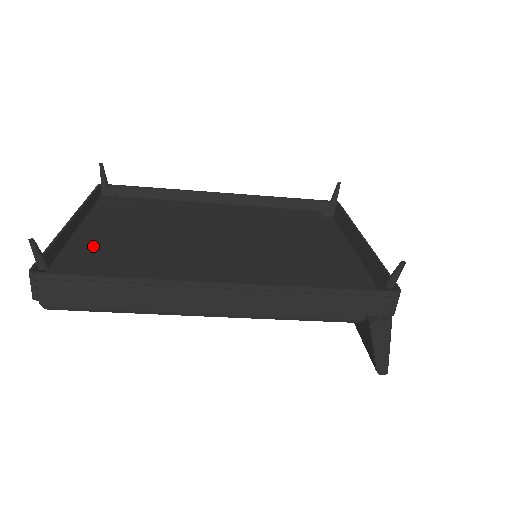
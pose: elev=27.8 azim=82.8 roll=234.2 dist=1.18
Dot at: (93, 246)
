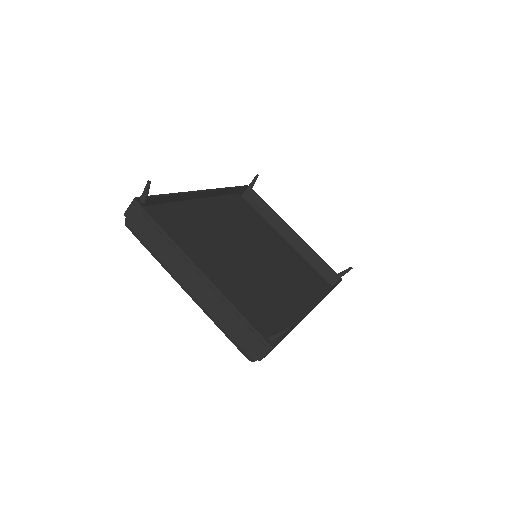
Dot at: (227, 293)
